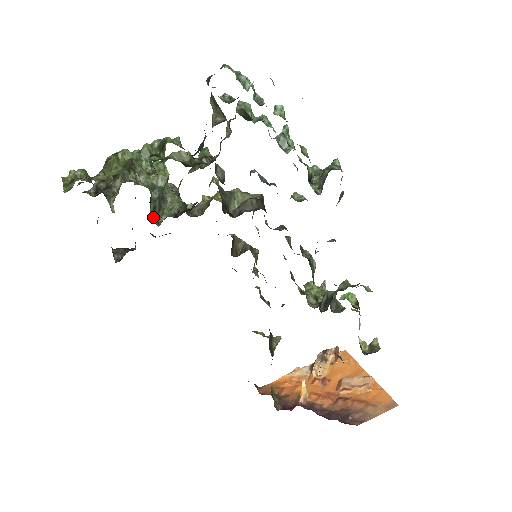
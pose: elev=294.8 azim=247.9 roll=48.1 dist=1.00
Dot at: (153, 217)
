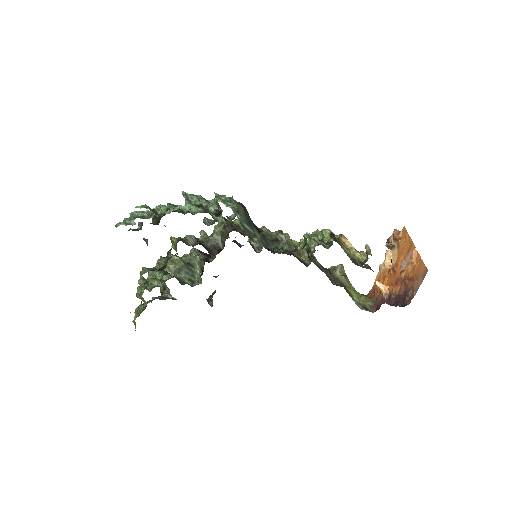
Dot at: (194, 283)
